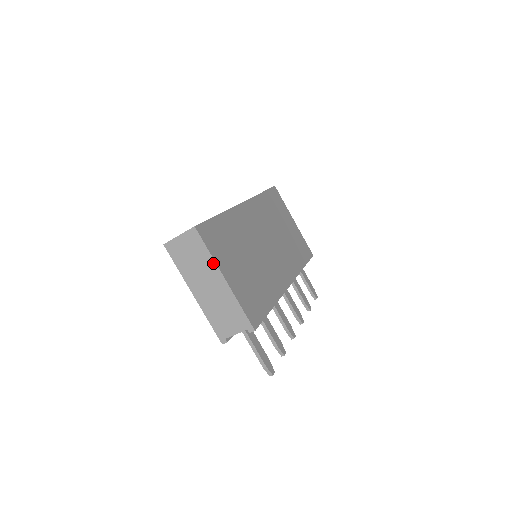
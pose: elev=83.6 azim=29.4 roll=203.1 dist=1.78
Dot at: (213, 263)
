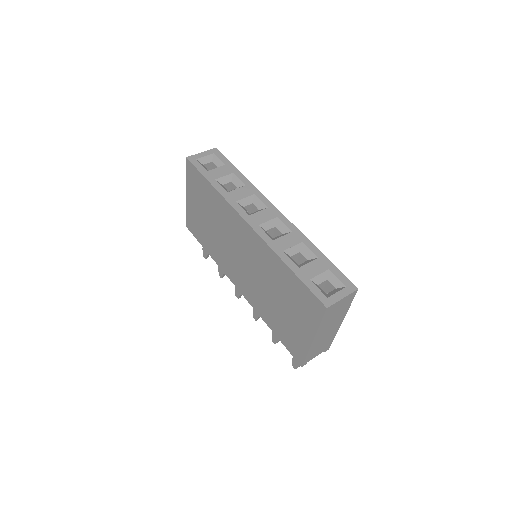
Dot at: (346, 313)
